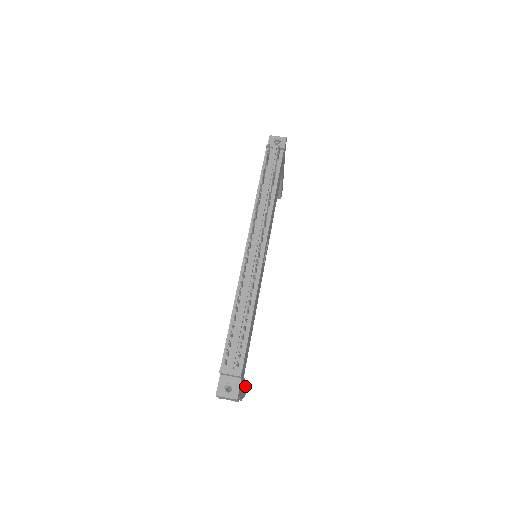
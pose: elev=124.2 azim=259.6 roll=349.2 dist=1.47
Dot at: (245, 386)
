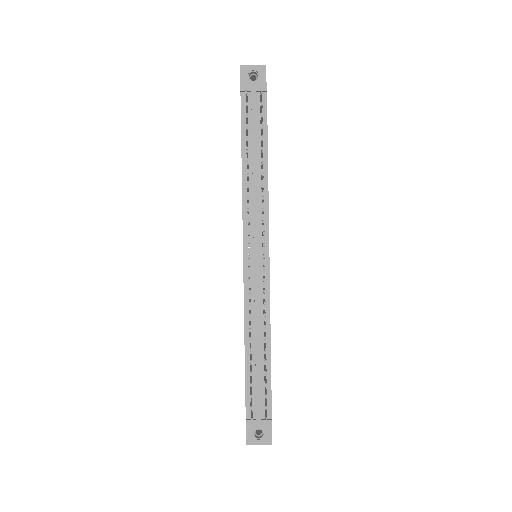
Dot at: occluded
